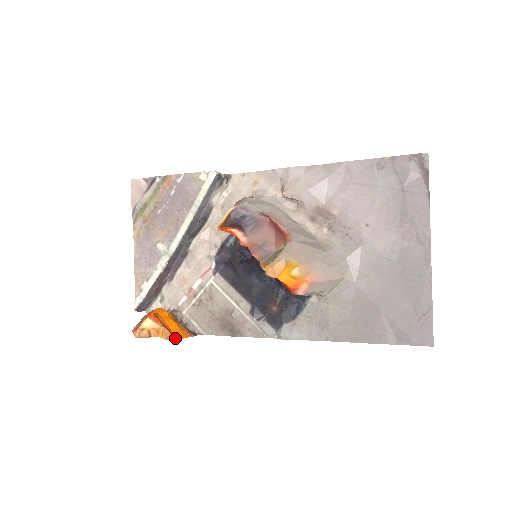
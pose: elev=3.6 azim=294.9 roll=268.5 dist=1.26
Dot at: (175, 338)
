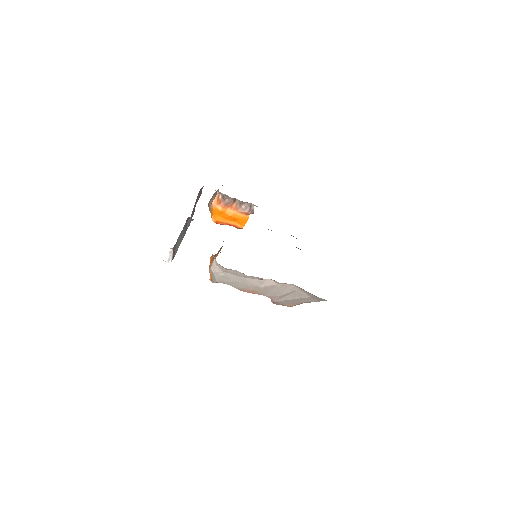
Dot at: occluded
